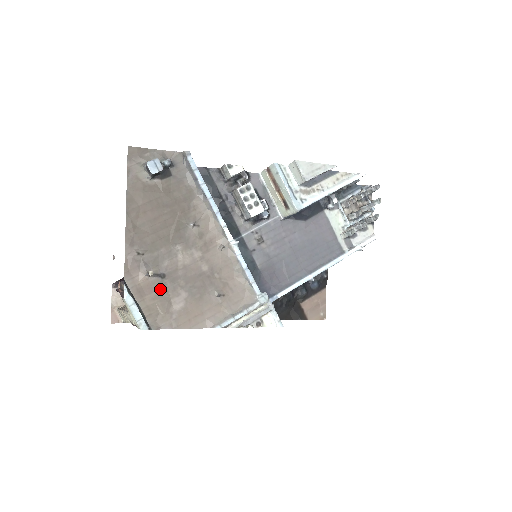
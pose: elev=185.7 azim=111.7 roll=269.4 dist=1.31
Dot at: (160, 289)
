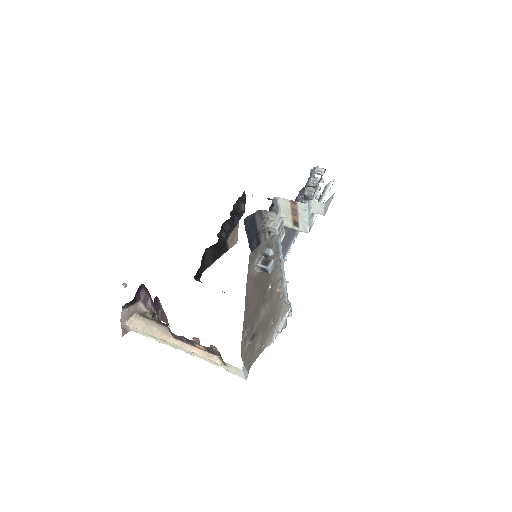
Dot at: (252, 345)
